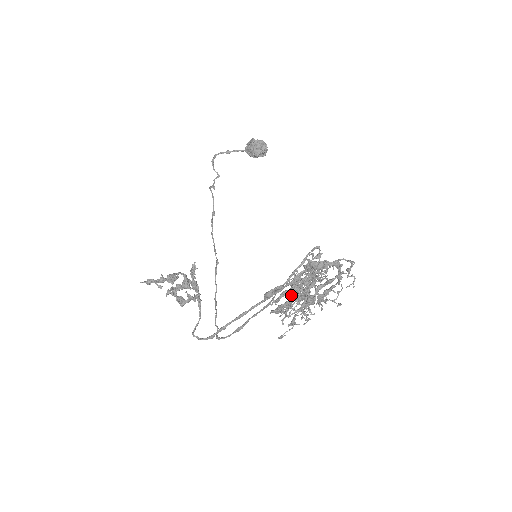
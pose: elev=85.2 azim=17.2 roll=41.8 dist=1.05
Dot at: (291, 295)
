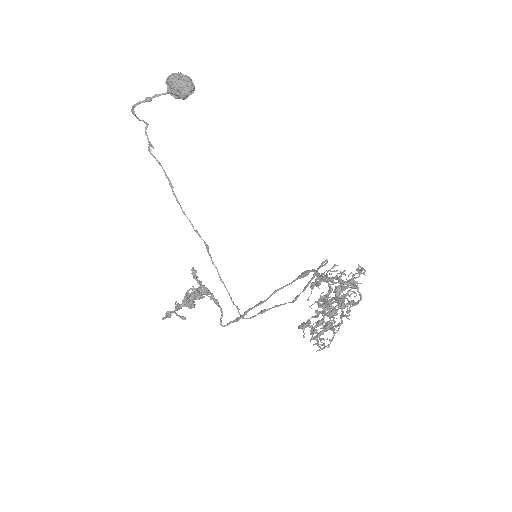
Dot at: (325, 328)
